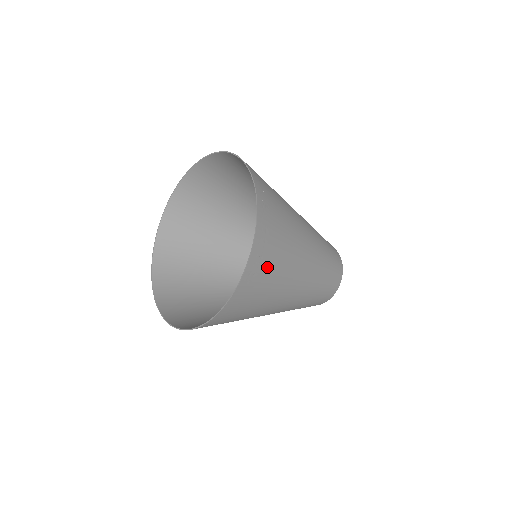
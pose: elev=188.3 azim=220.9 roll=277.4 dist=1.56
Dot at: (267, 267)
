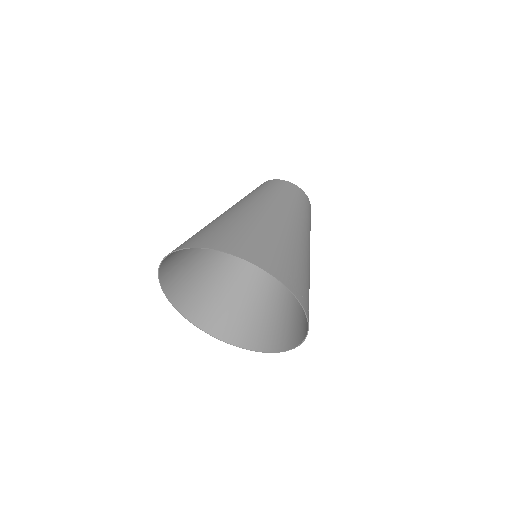
Dot at: occluded
